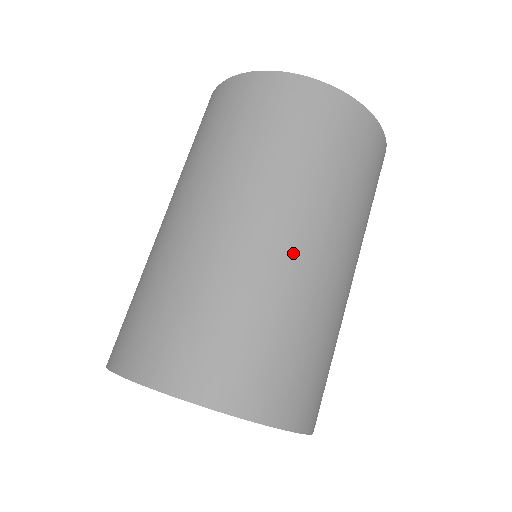
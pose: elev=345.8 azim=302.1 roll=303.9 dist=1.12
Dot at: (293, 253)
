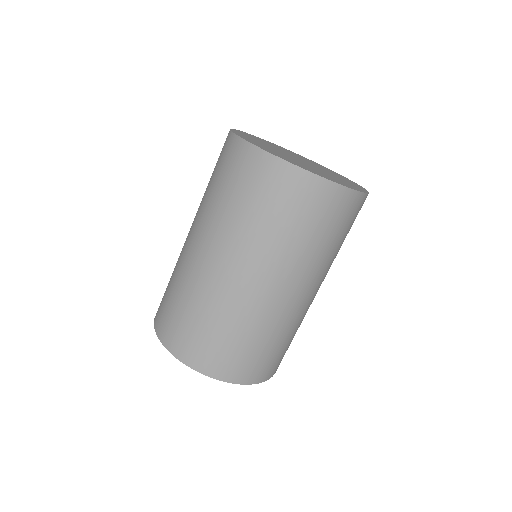
Dot at: (211, 270)
